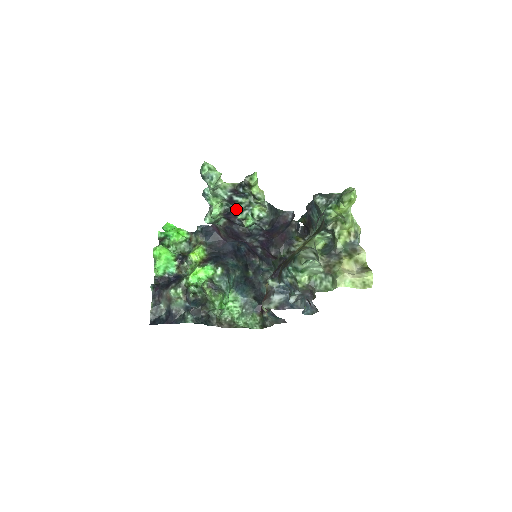
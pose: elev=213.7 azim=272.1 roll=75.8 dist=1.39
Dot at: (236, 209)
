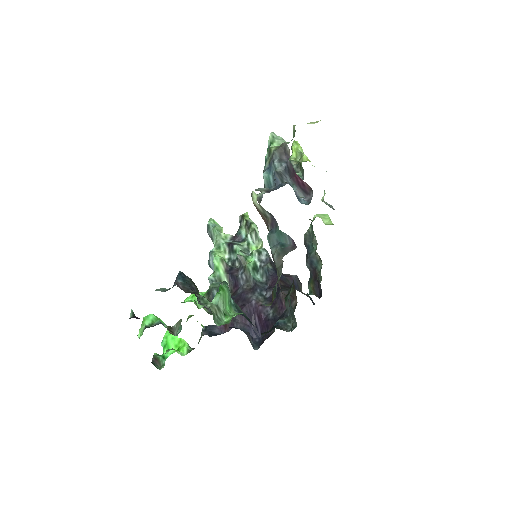
Dot at: (237, 258)
